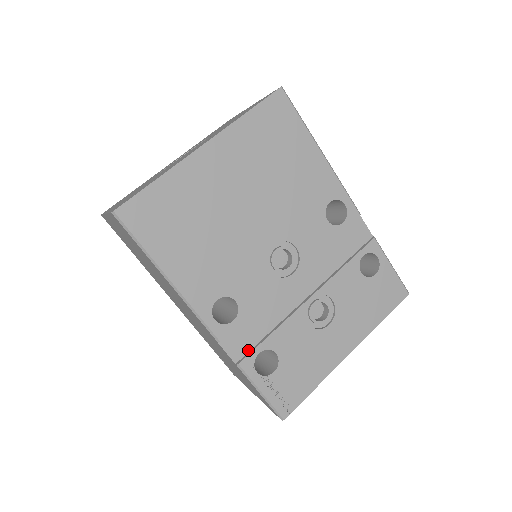
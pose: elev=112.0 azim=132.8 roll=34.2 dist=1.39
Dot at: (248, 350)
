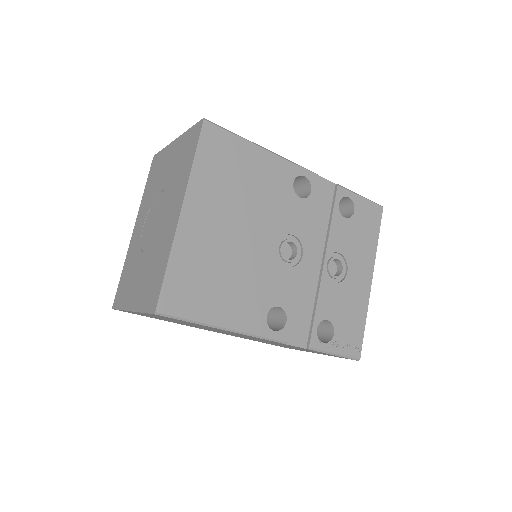
Dot at: (308, 333)
